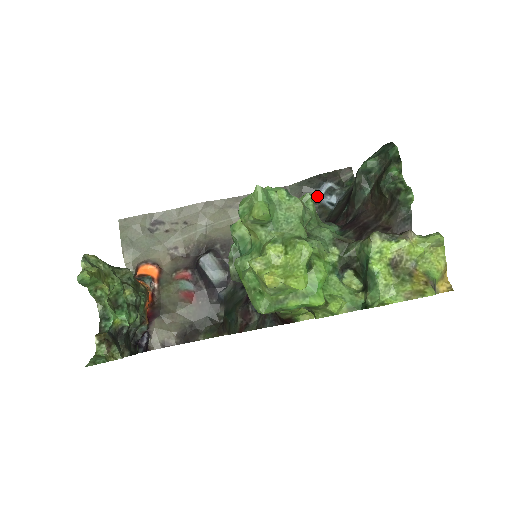
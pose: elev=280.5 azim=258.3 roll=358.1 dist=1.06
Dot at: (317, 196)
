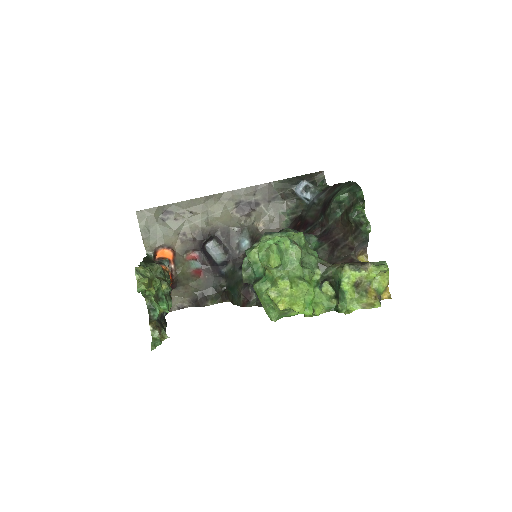
Dot at: (296, 192)
